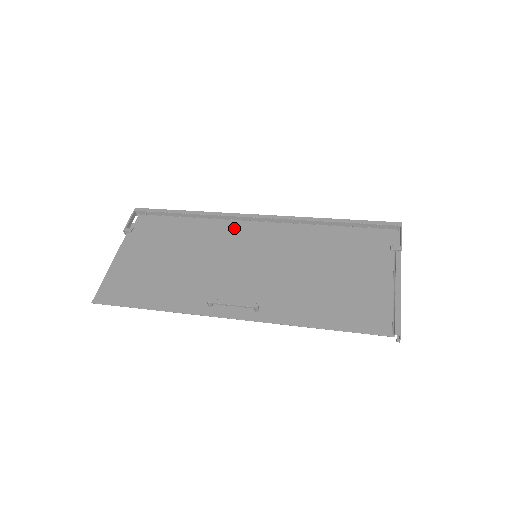
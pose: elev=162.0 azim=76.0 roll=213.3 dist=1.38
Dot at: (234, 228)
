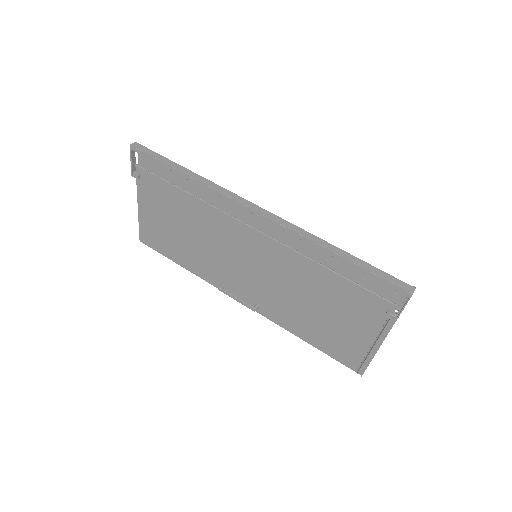
Dot at: (234, 210)
